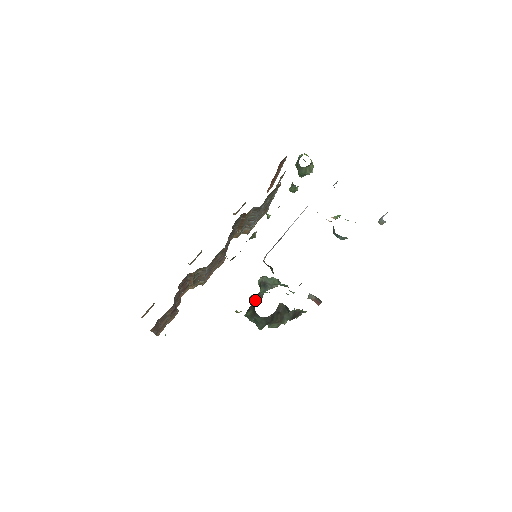
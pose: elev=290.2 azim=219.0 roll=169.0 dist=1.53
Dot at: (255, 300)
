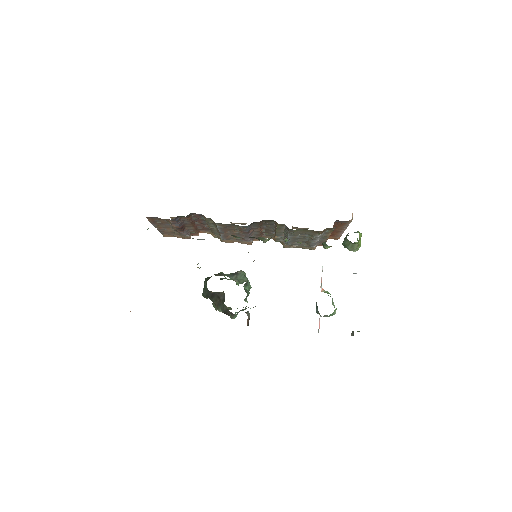
Dot at: (216, 274)
